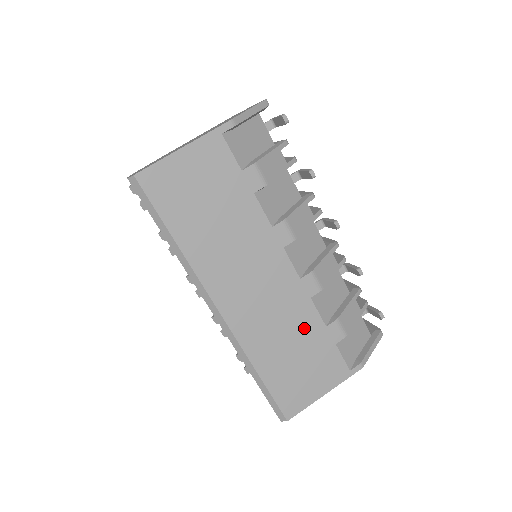
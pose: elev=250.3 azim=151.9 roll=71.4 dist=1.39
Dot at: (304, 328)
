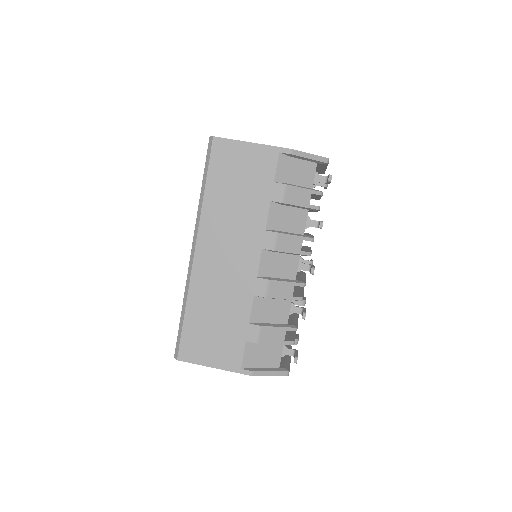
Dot at: (235, 311)
